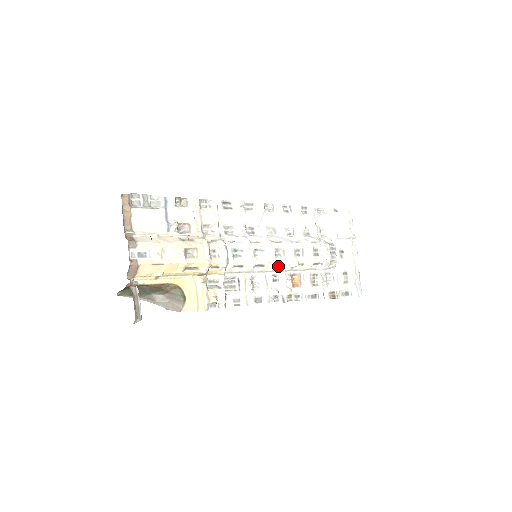
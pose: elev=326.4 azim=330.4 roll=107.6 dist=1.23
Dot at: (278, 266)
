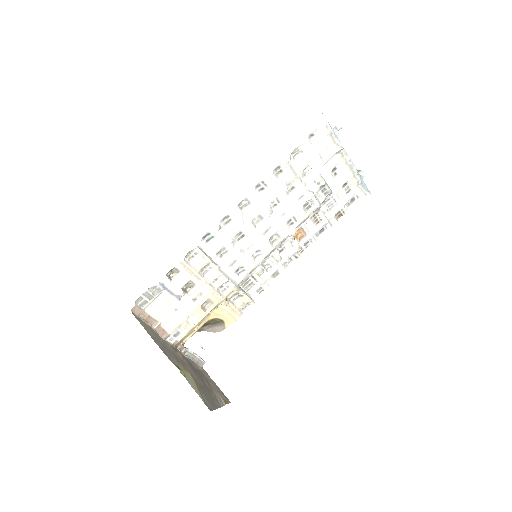
Dot at: (278, 244)
